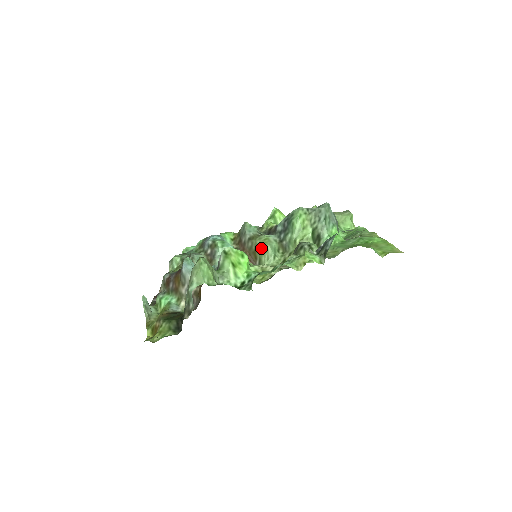
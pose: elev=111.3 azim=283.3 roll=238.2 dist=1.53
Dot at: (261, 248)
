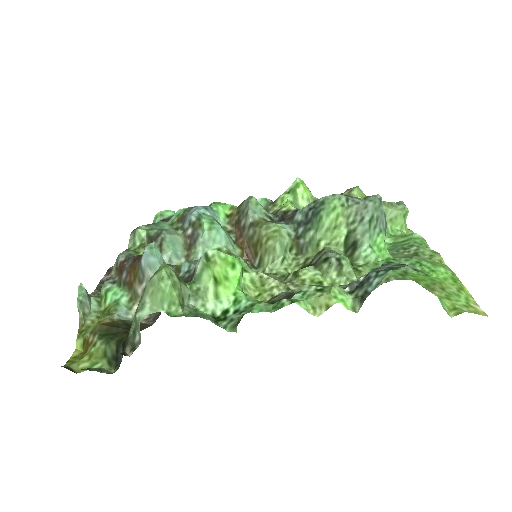
Dot at: (266, 243)
